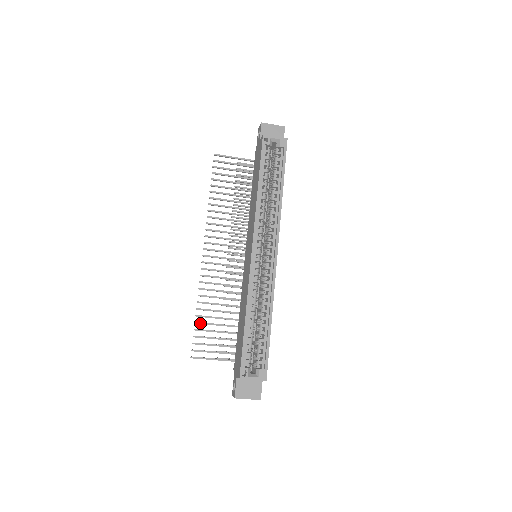
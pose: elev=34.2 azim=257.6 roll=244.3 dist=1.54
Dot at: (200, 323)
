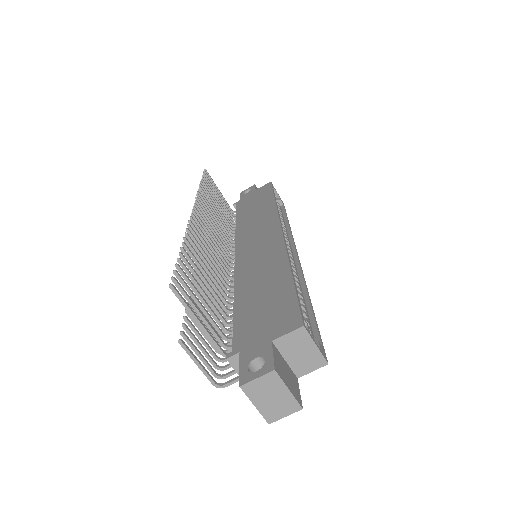
Dot at: (187, 260)
